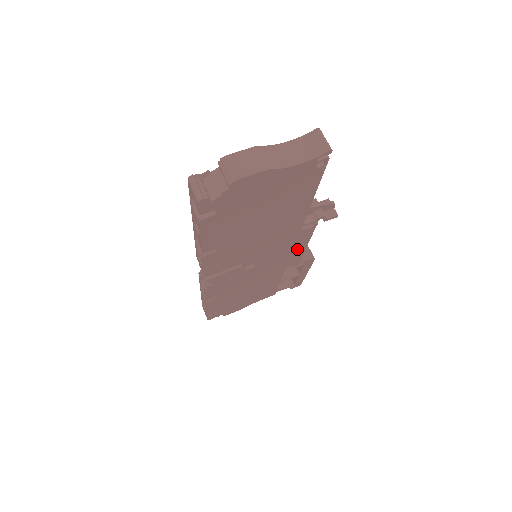
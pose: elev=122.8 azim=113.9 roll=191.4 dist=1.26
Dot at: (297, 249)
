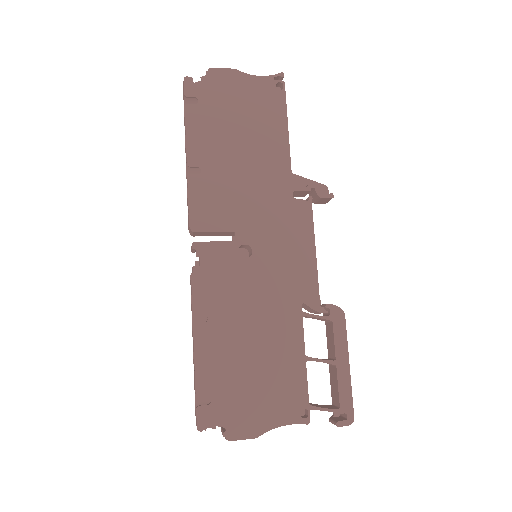
Dot at: (303, 251)
